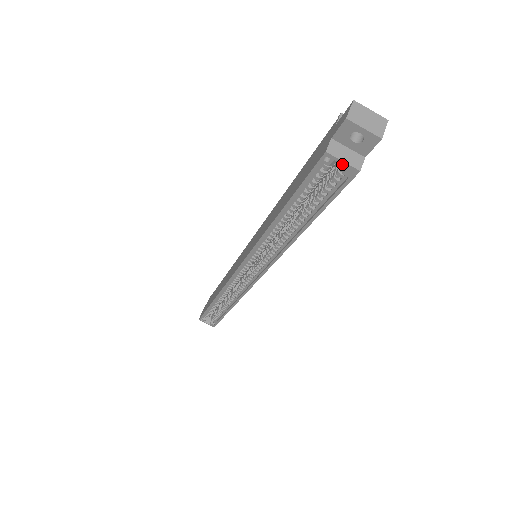
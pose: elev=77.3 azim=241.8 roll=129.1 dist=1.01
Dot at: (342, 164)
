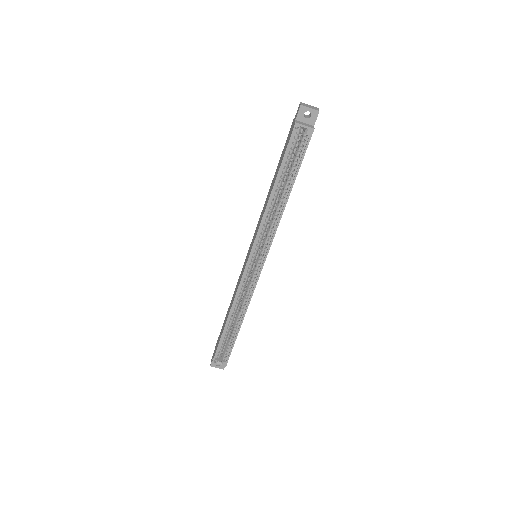
Dot at: (305, 128)
